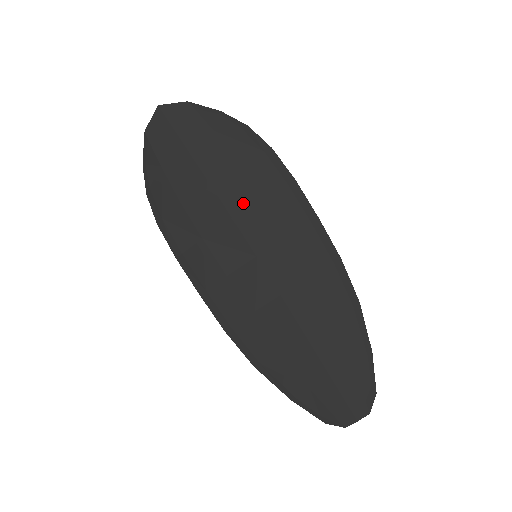
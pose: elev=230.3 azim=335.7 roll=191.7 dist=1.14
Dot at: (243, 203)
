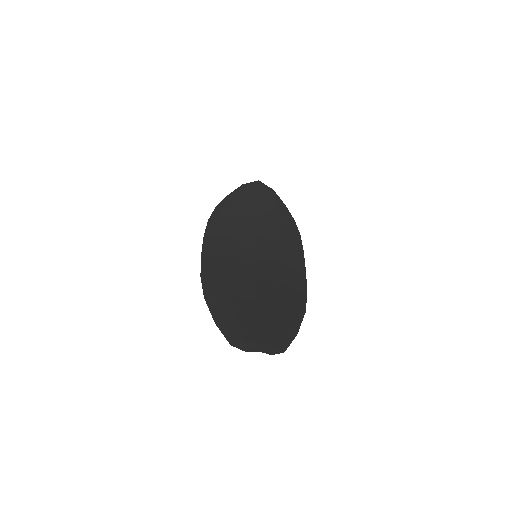
Dot at: (268, 236)
